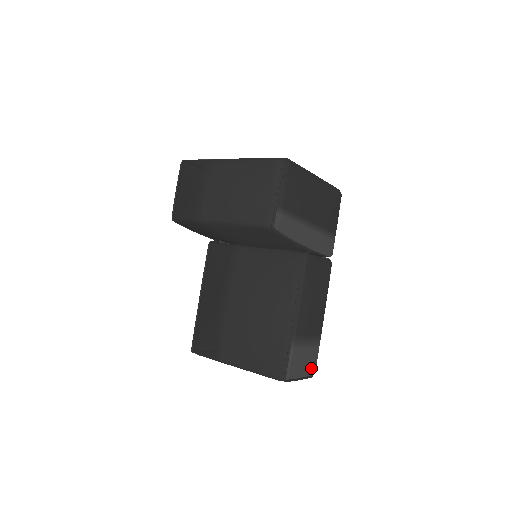
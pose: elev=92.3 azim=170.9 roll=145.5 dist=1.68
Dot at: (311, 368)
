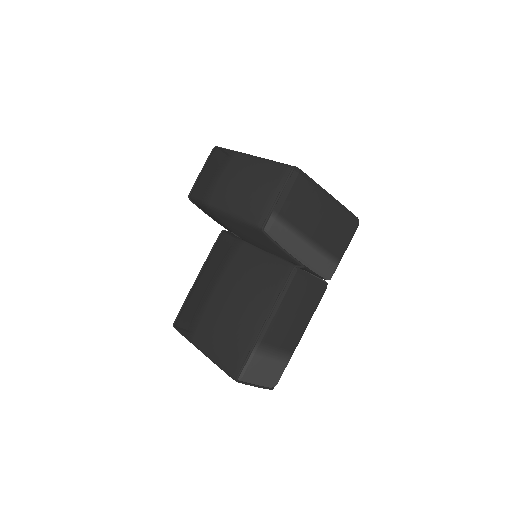
Dot at: (272, 380)
